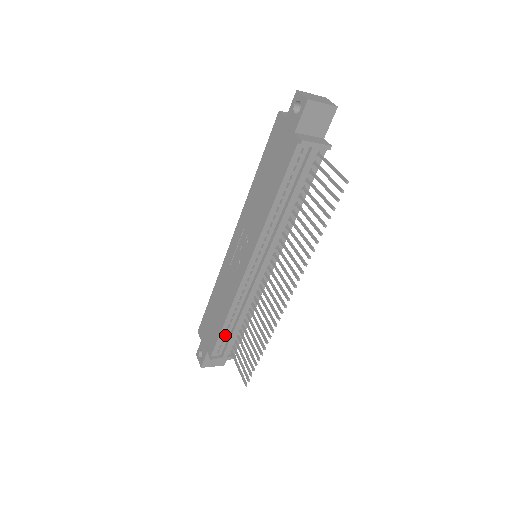
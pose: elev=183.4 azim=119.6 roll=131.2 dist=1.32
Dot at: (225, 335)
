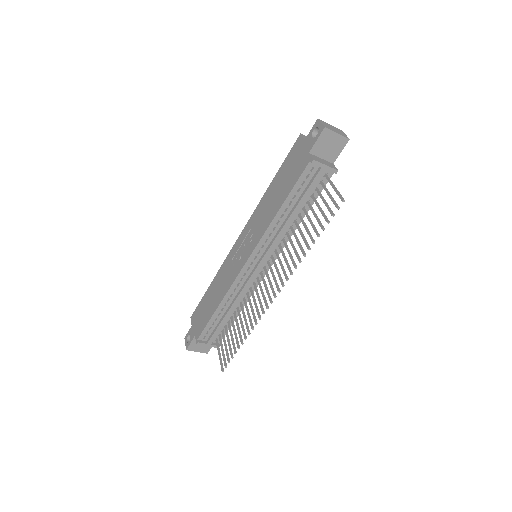
Dot at: (214, 322)
